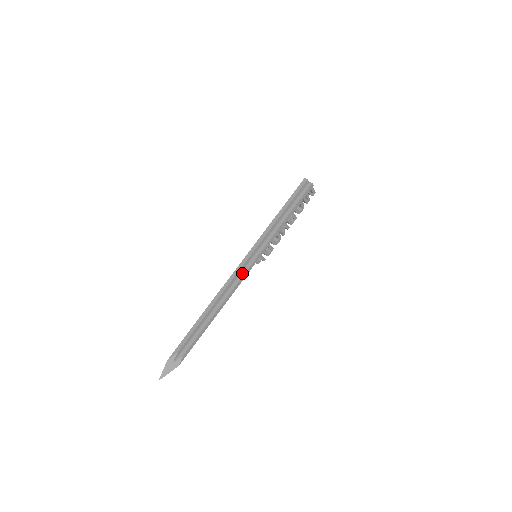
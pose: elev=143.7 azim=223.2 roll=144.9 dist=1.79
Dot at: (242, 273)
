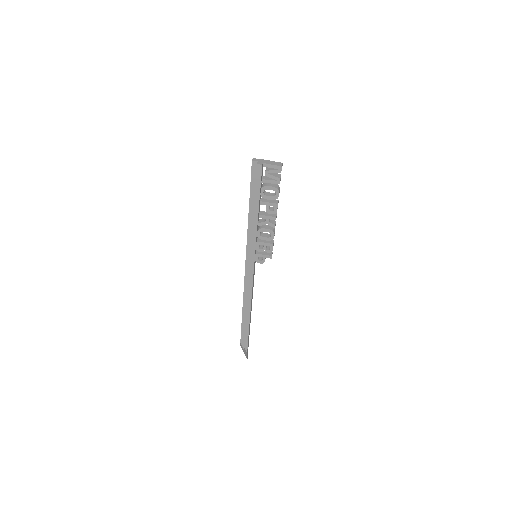
Dot at: (249, 276)
